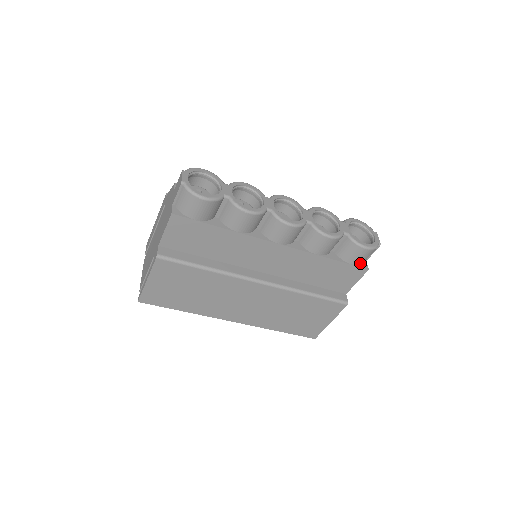
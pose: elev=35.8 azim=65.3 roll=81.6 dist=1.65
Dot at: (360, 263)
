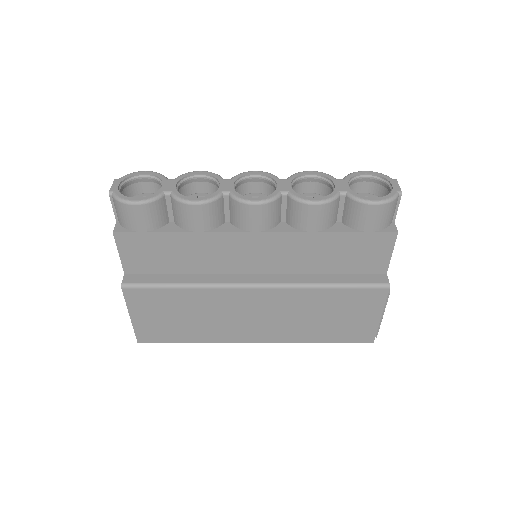
Dot at: (381, 227)
